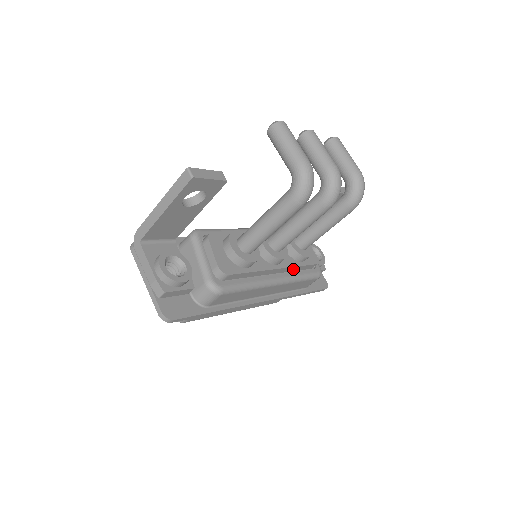
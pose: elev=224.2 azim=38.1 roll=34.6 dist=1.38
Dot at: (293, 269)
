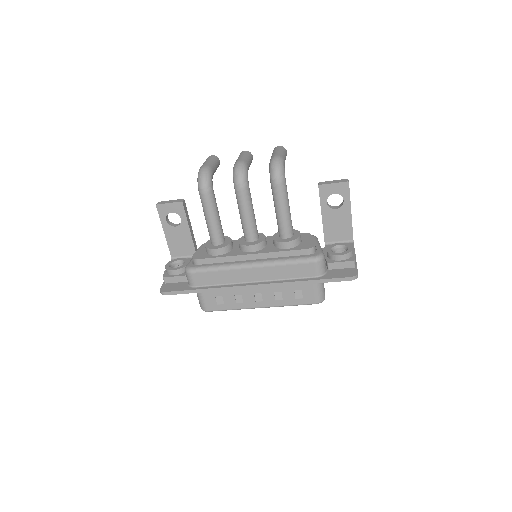
Dot at: (276, 256)
